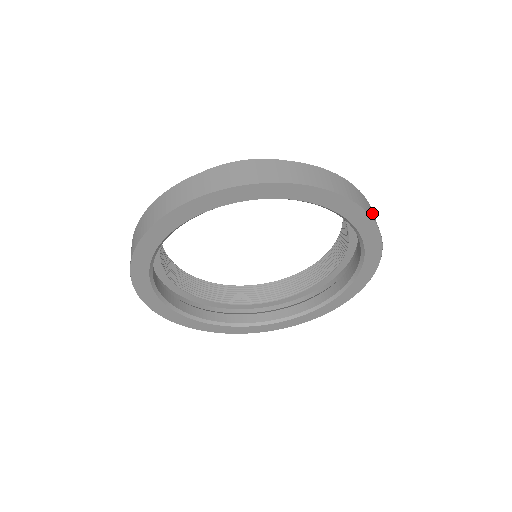
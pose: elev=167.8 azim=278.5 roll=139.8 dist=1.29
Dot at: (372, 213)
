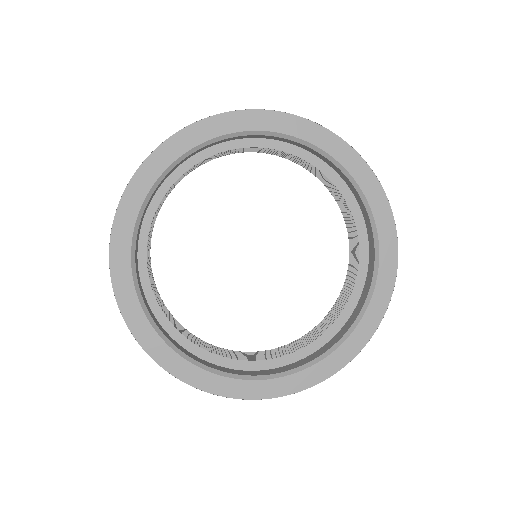
Dot at: occluded
